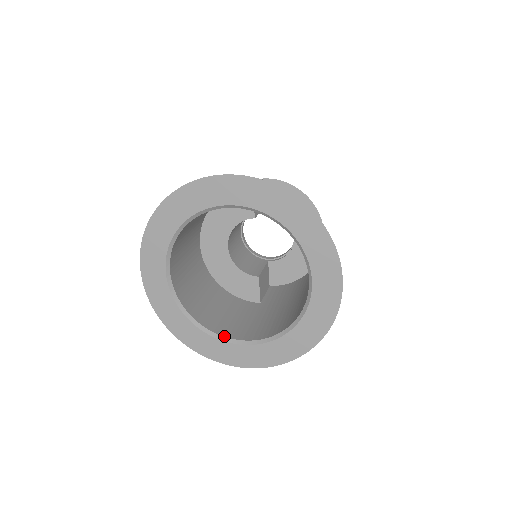
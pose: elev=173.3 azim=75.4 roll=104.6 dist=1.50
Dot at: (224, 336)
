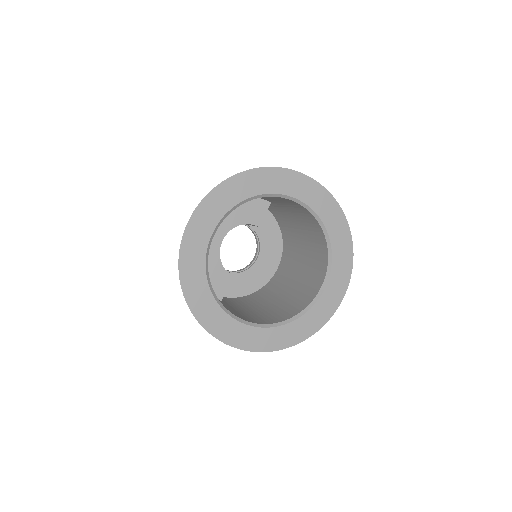
Dot at: occluded
